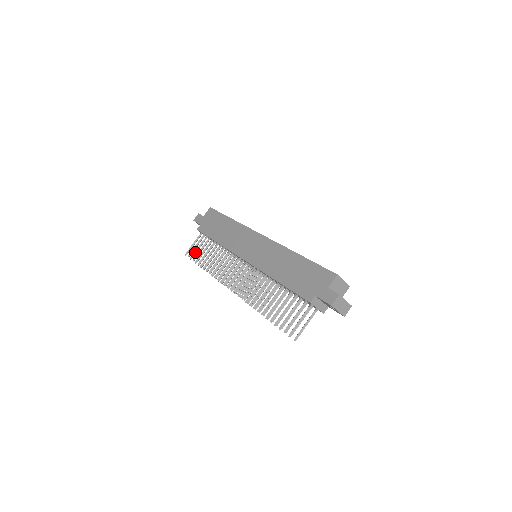
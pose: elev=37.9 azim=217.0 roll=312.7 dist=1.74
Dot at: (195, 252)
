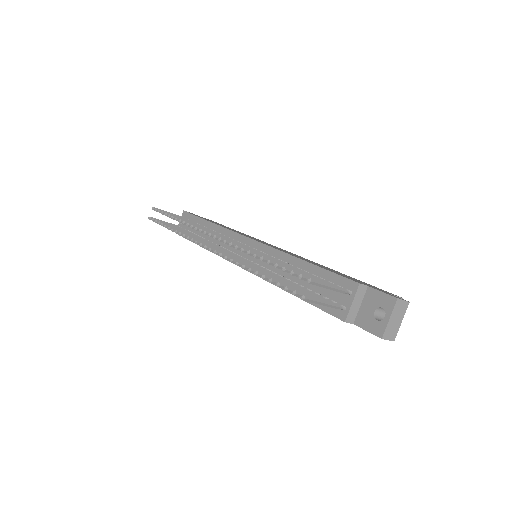
Dot at: (170, 213)
